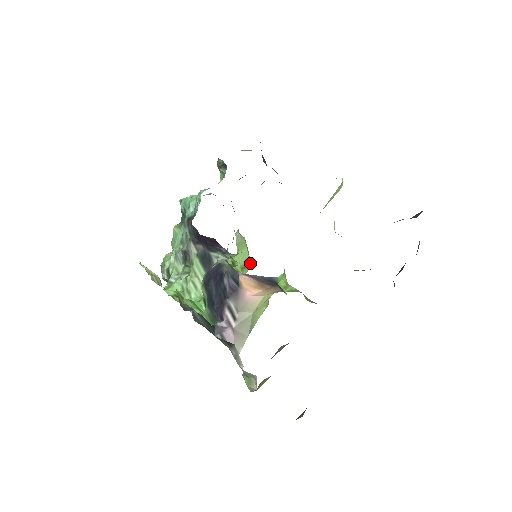
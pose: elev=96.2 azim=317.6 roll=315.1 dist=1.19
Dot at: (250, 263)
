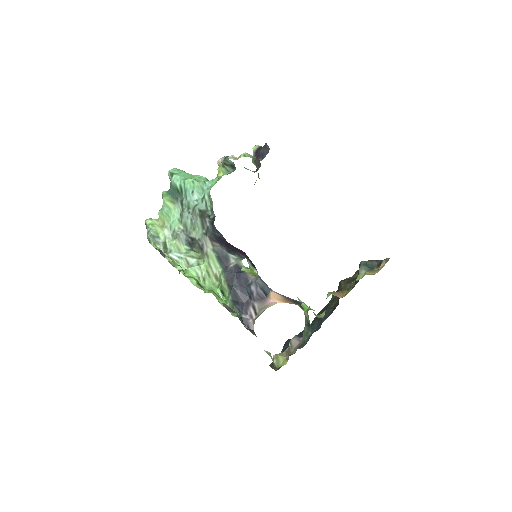
Dot at: occluded
